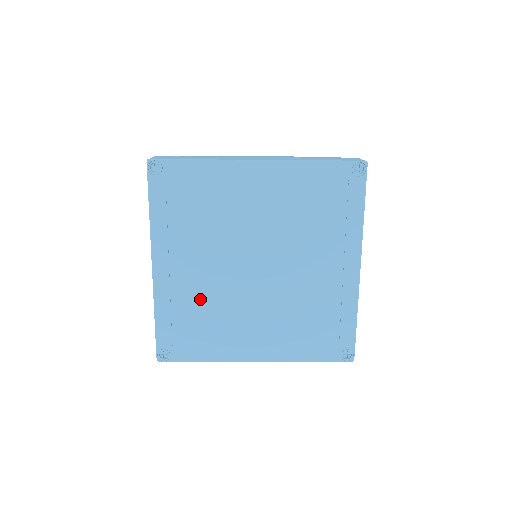
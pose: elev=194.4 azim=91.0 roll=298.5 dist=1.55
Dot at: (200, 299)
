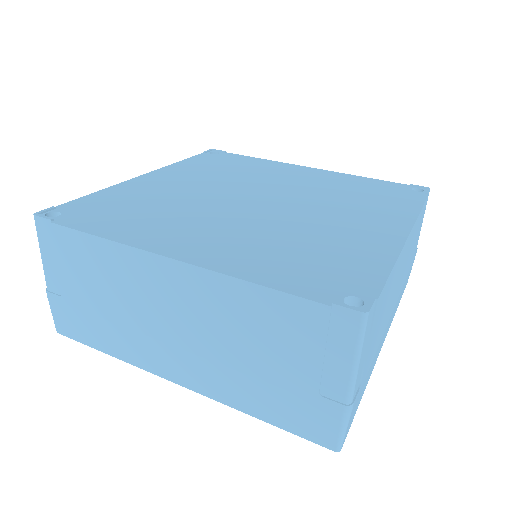
Dot at: occluded
